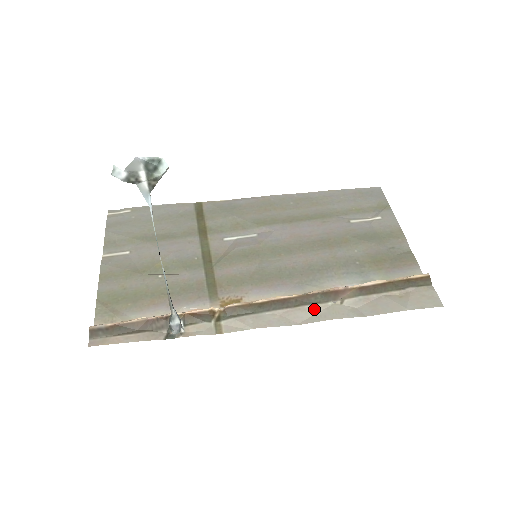
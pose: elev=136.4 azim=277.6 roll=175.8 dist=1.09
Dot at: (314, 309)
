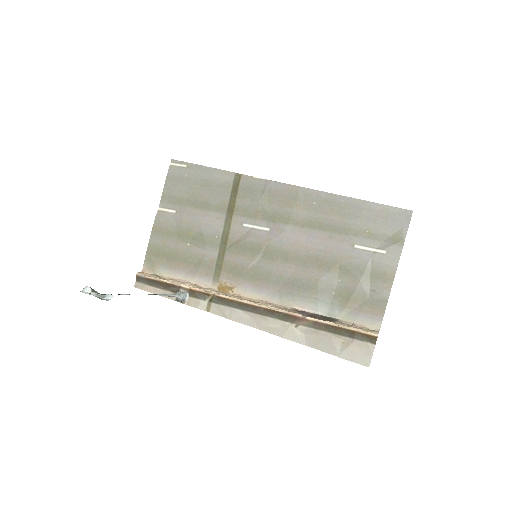
Dot at: (274, 322)
